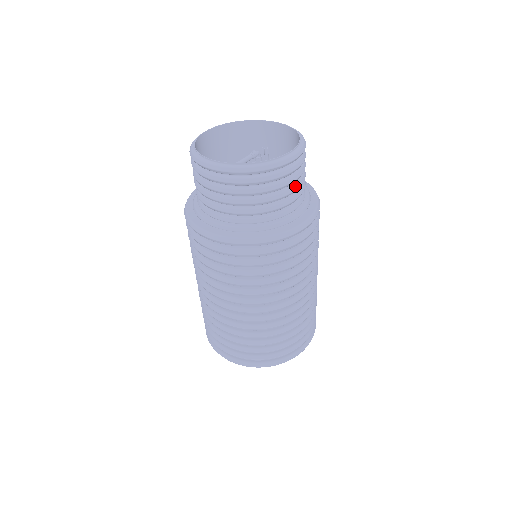
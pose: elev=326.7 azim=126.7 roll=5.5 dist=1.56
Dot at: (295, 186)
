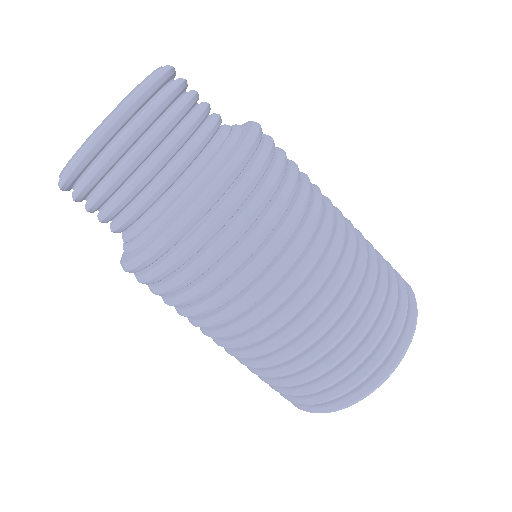
Dot at: (132, 183)
